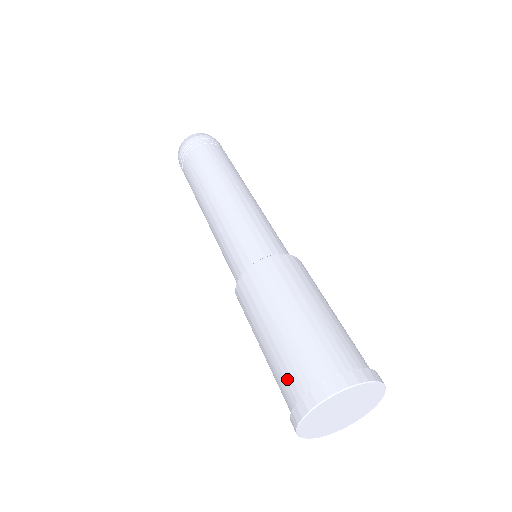
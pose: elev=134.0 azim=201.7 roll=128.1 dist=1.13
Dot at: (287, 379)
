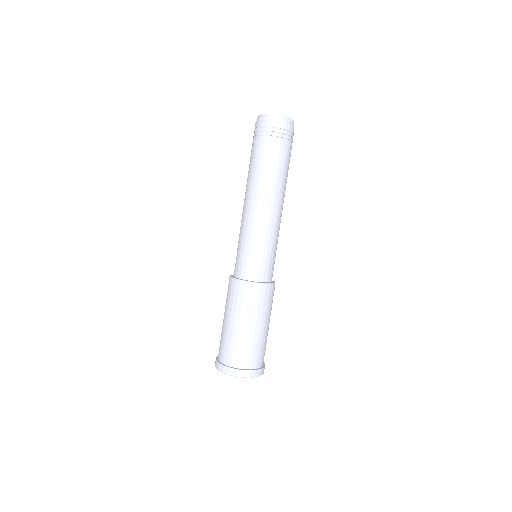
Dot at: (237, 354)
